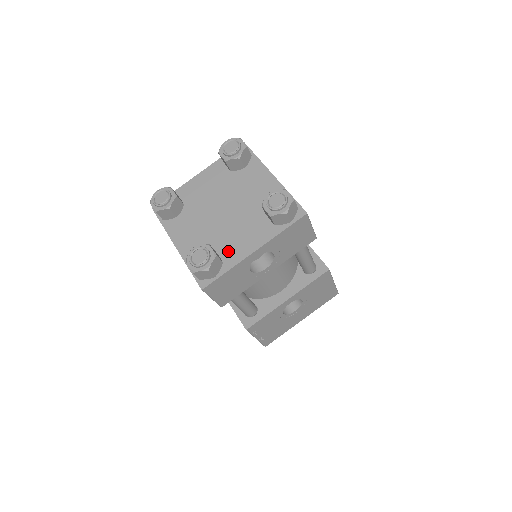
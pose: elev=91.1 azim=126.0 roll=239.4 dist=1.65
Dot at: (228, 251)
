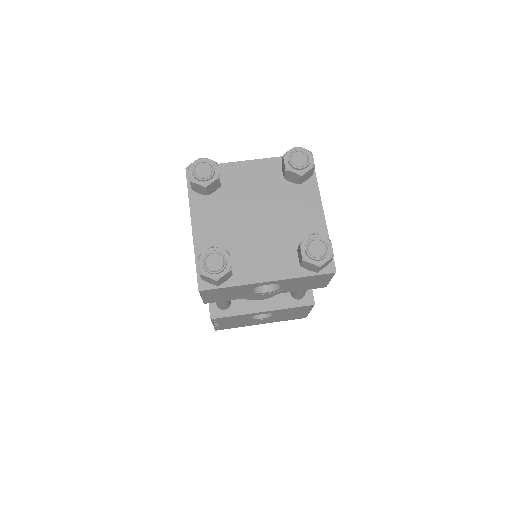
Dot at: (243, 265)
